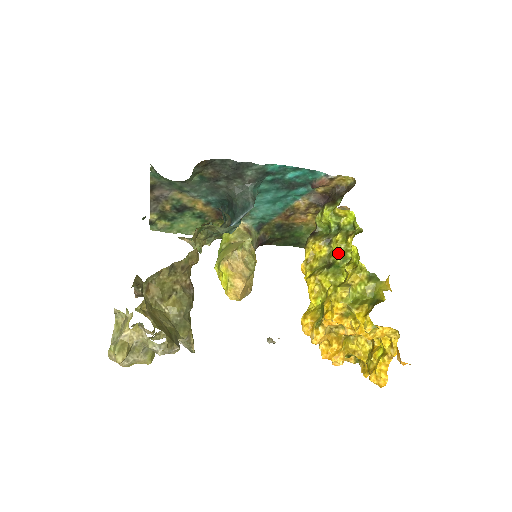
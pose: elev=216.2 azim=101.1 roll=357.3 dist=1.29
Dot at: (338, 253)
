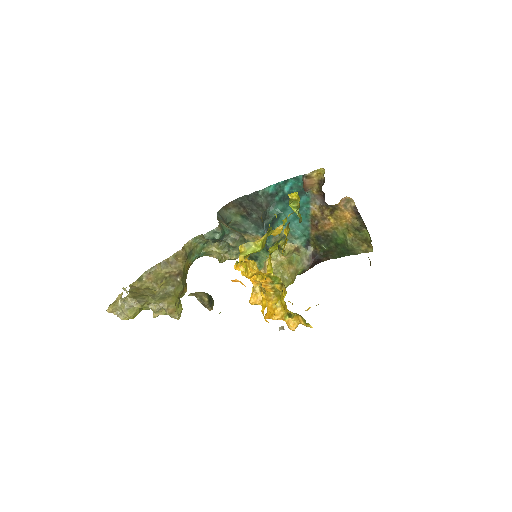
Dot at: occluded
